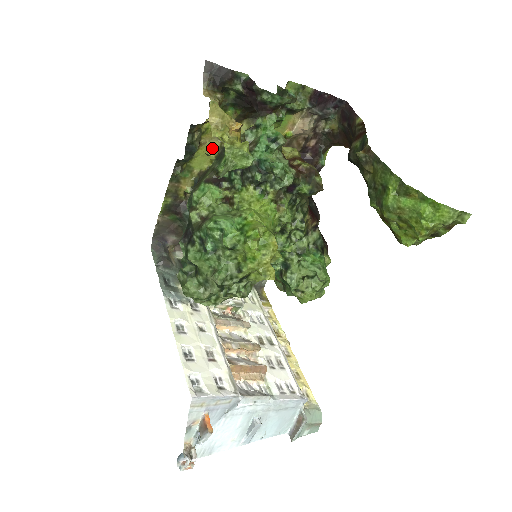
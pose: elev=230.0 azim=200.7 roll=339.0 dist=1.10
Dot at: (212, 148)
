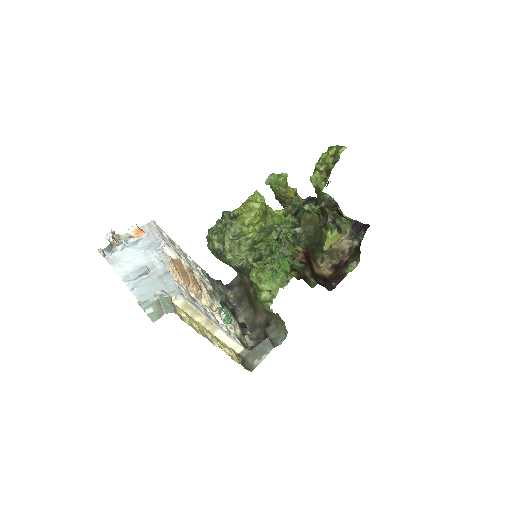
Dot at: occluded
